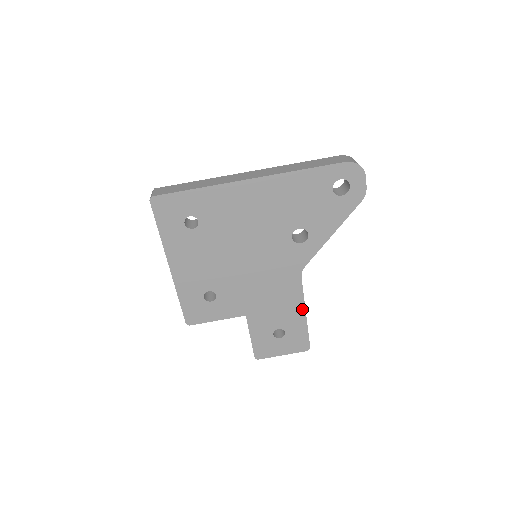
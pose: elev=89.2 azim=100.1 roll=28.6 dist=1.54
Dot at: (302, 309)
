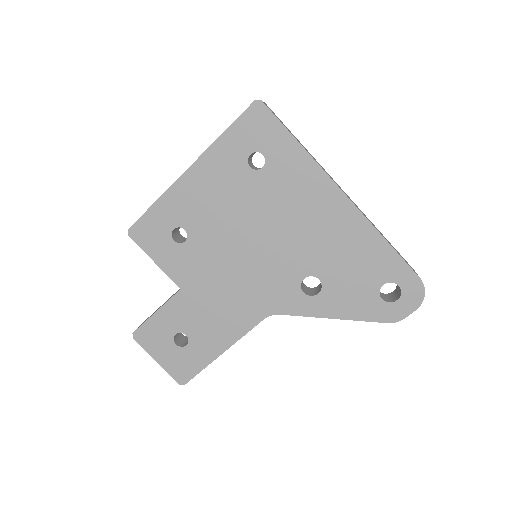
Dot at: (227, 345)
